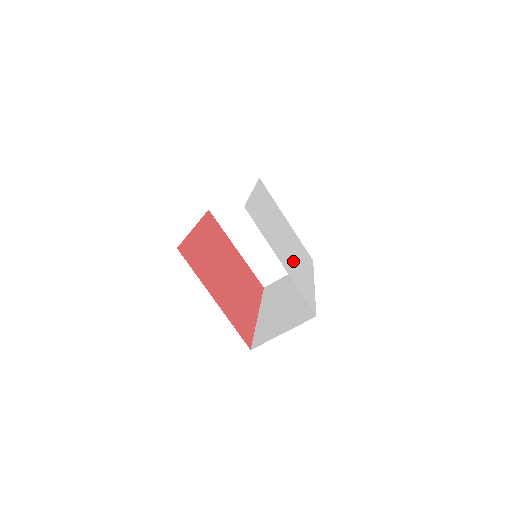
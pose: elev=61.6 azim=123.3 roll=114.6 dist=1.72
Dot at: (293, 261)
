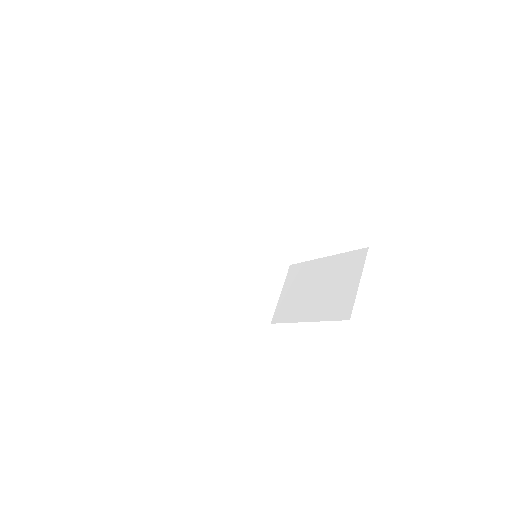
Dot at: occluded
